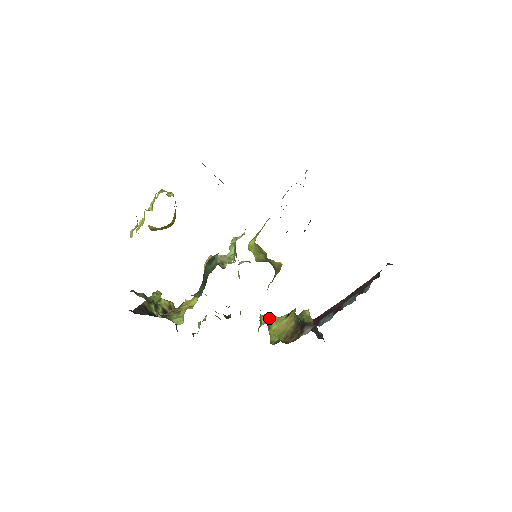
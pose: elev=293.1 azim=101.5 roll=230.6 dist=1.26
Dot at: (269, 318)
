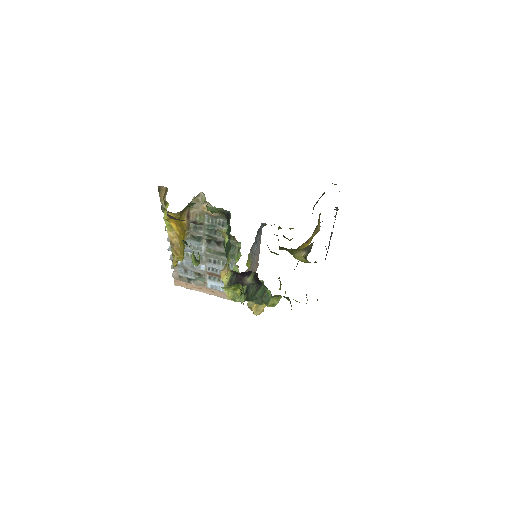
Dot at: occluded
